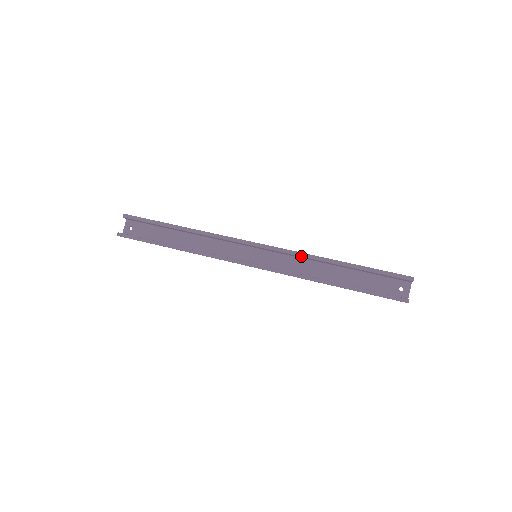
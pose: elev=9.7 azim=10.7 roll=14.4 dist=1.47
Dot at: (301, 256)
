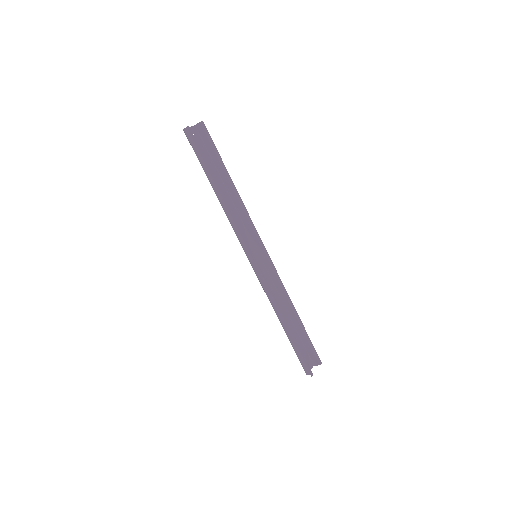
Dot at: (282, 287)
